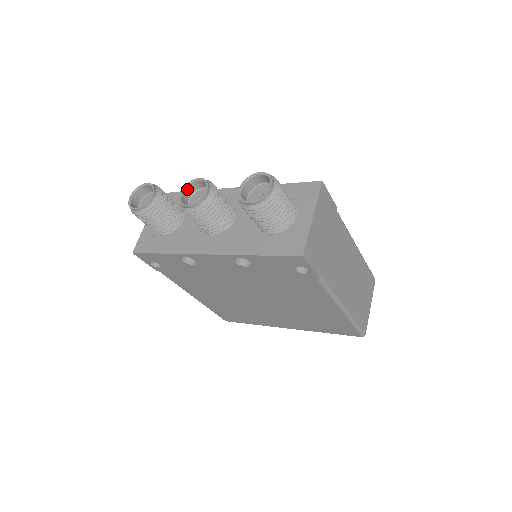
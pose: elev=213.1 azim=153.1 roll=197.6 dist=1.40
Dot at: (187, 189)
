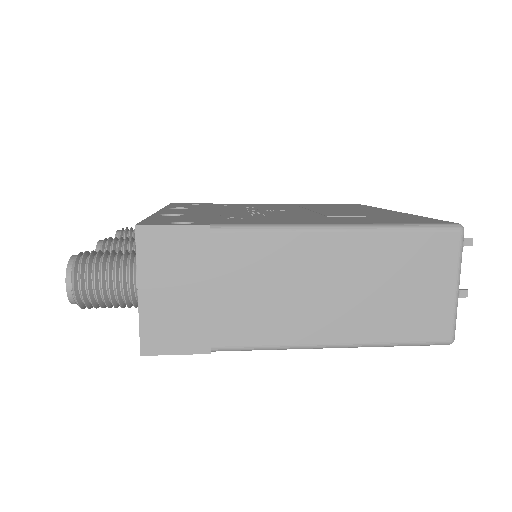
Dot at: occluded
